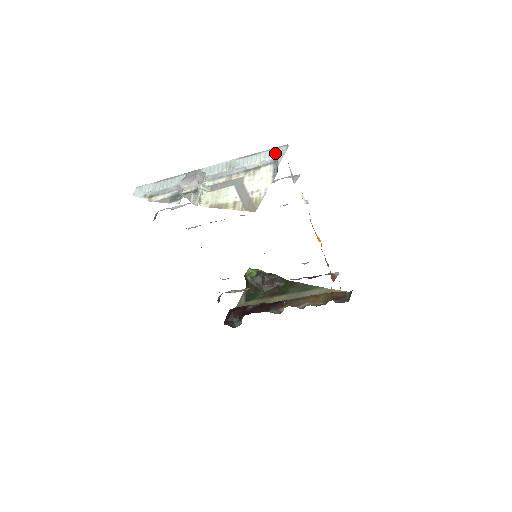
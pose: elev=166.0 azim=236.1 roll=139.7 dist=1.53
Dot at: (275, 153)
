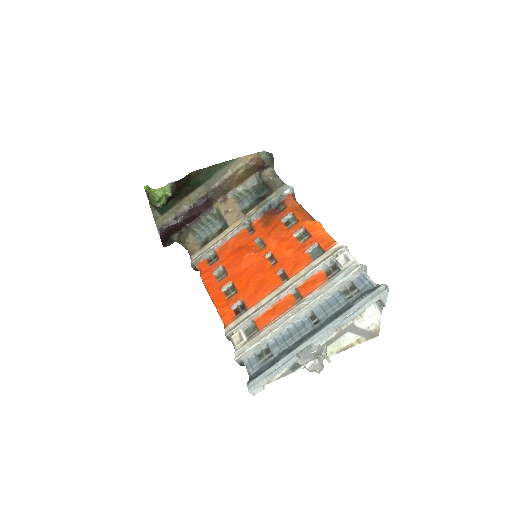
Dot at: (378, 299)
